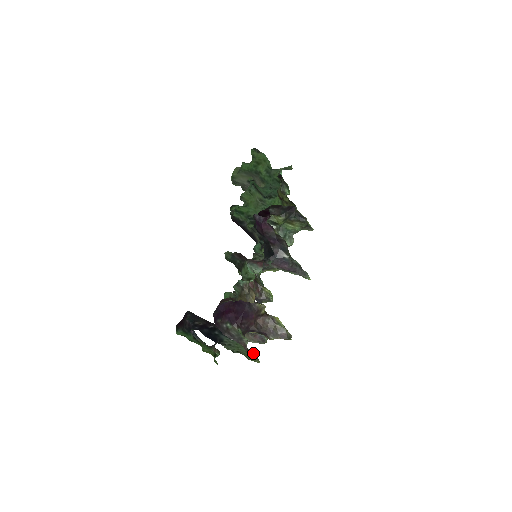
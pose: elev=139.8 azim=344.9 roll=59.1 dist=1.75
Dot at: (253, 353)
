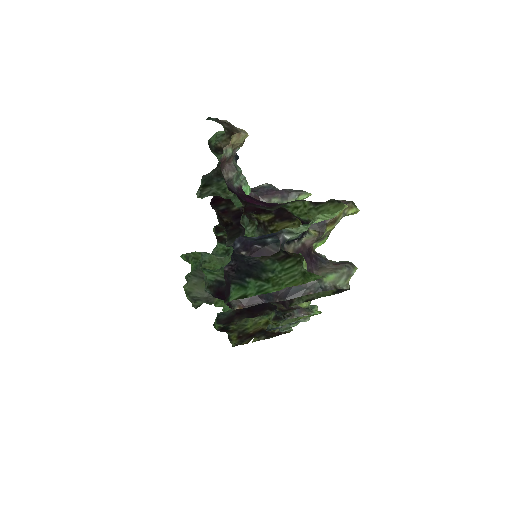
Dot at: (325, 203)
